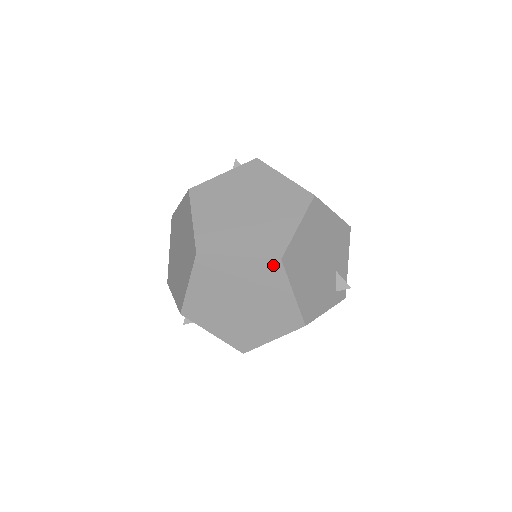
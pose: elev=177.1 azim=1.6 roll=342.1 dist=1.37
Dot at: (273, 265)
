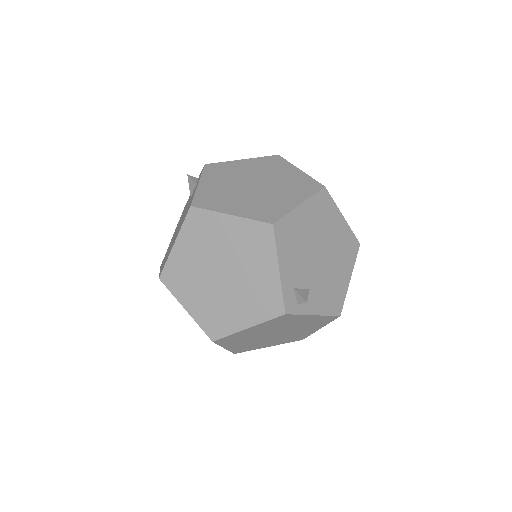
Dot at: (315, 185)
